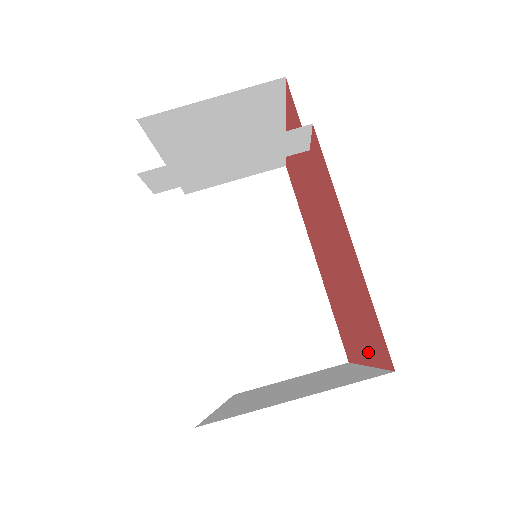
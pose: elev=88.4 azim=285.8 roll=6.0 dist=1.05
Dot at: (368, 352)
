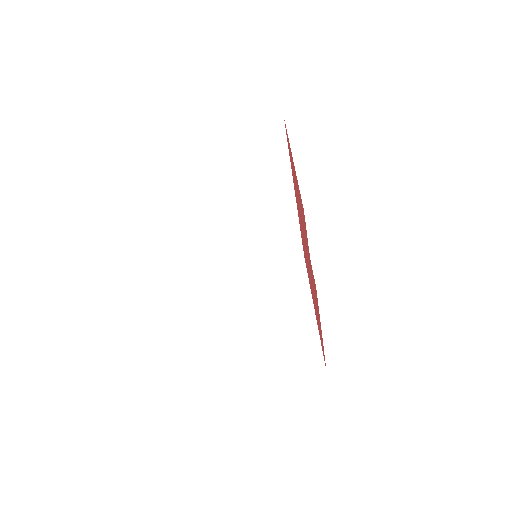
Dot at: occluded
